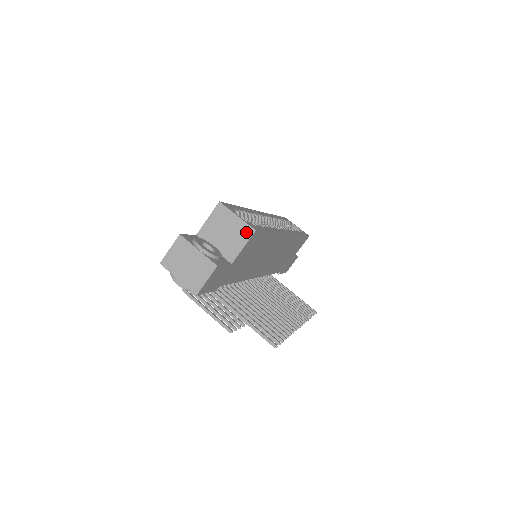
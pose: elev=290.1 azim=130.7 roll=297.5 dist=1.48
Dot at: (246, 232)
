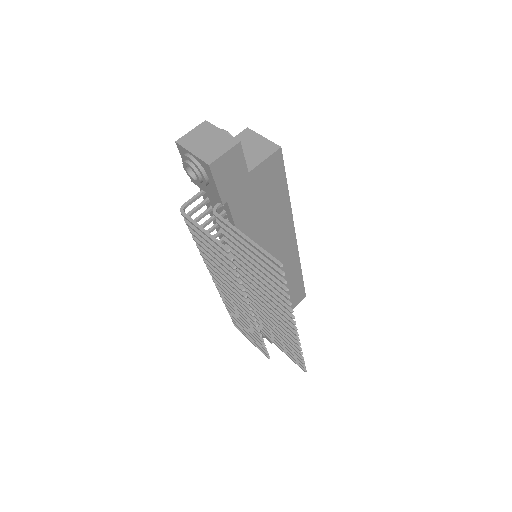
Dot at: (270, 148)
